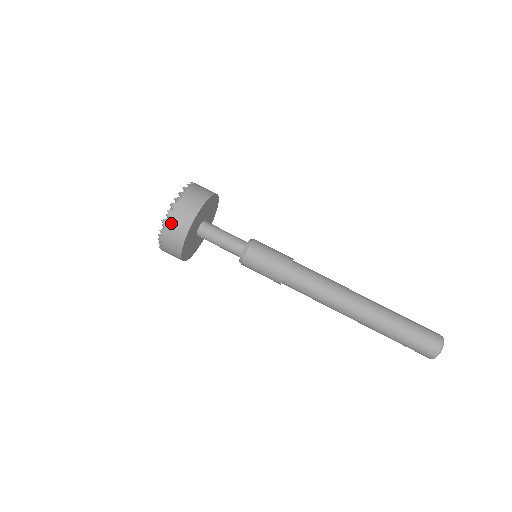
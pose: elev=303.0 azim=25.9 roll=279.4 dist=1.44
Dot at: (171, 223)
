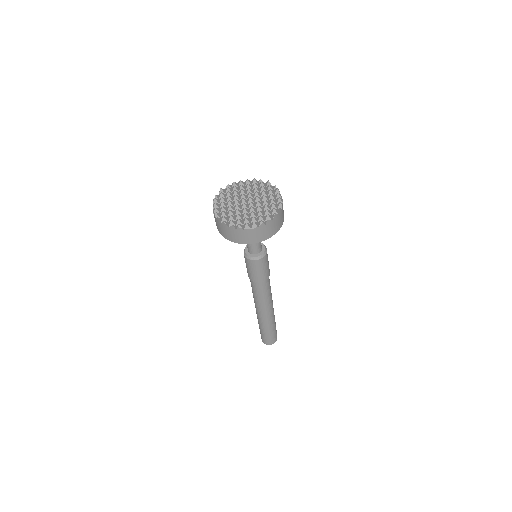
Dot at: (226, 229)
